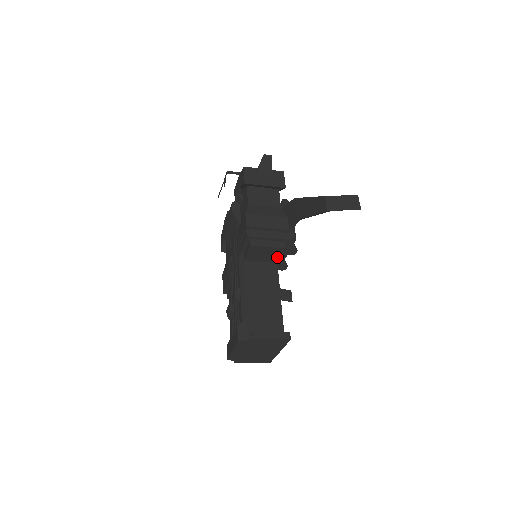
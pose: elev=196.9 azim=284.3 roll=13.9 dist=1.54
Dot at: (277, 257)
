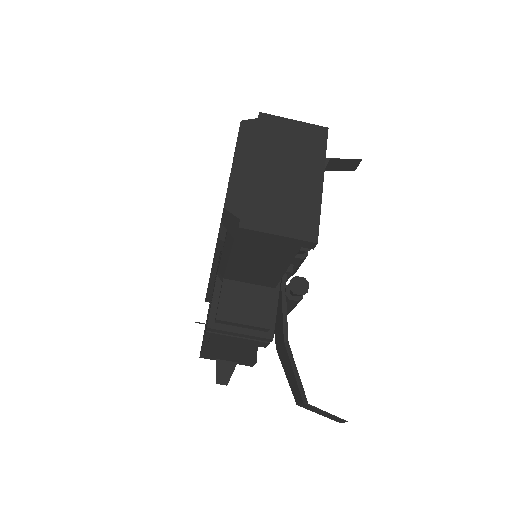
Dot at: occluded
